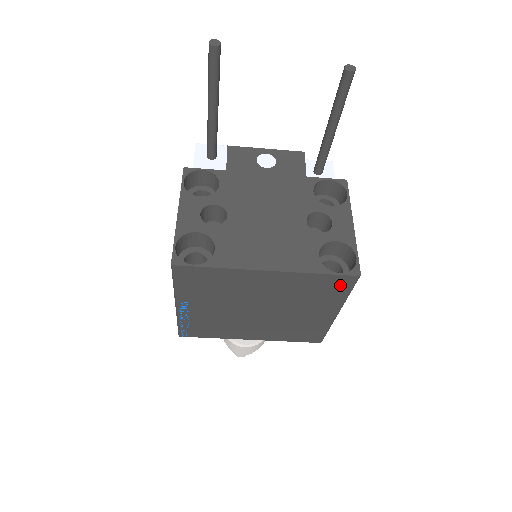
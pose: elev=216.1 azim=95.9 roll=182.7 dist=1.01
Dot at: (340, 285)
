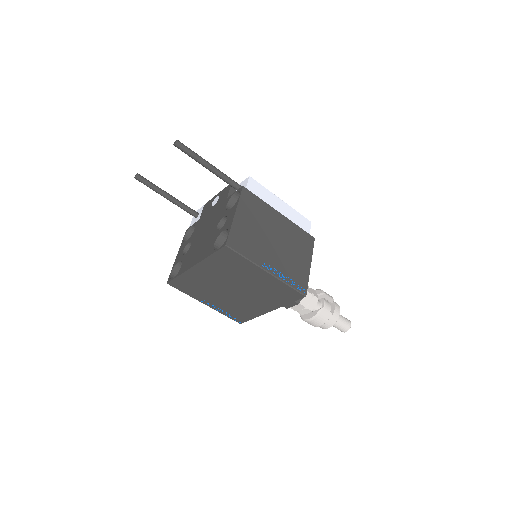
Dot at: (230, 255)
